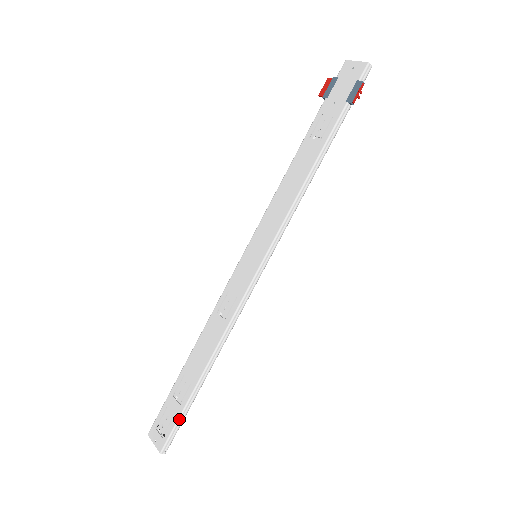
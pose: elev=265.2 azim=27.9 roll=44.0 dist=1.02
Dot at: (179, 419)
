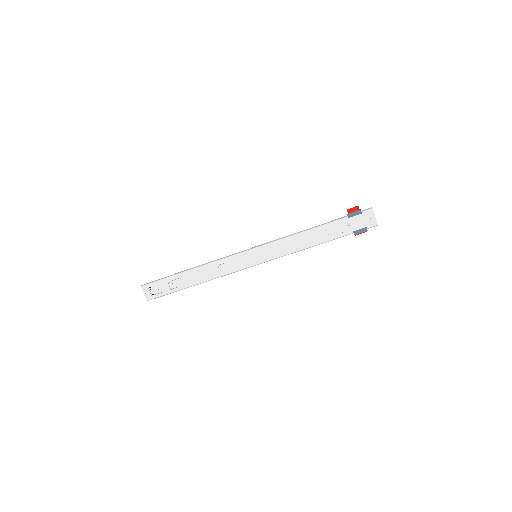
Dot at: (167, 294)
